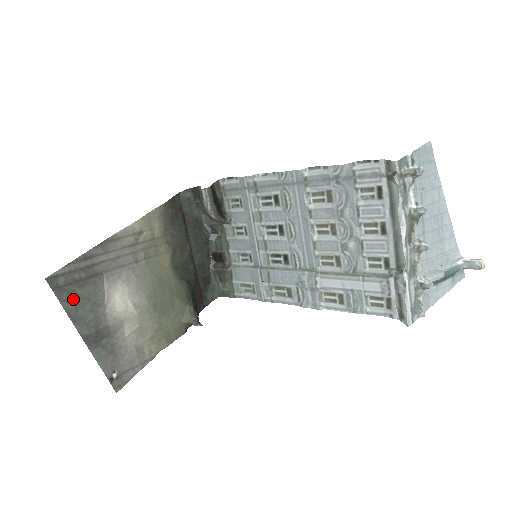
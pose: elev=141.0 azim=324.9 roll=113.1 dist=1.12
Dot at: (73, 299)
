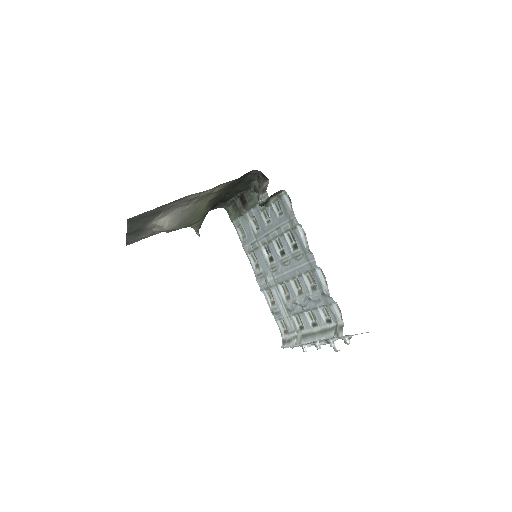
Dot at: (136, 223)
